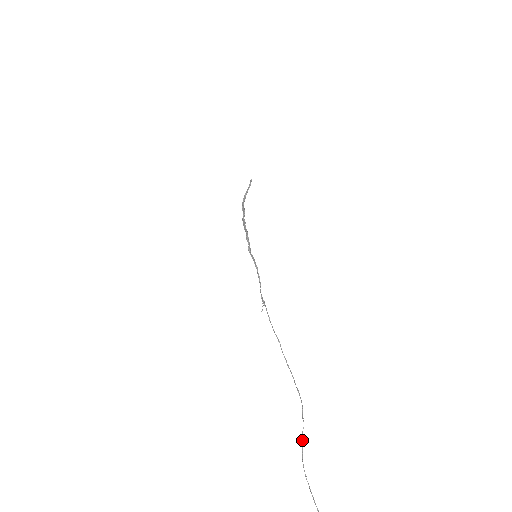
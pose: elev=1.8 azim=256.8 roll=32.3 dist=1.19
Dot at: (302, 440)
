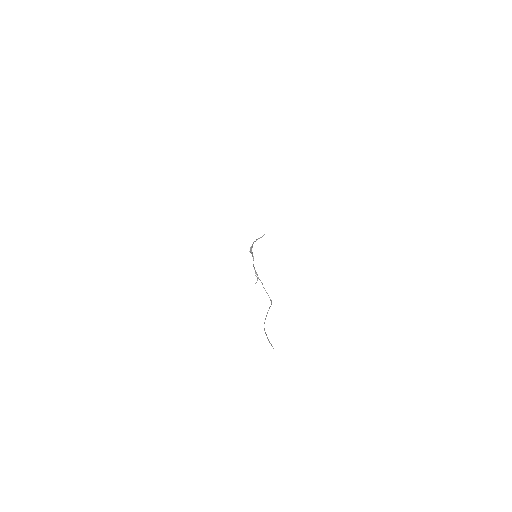
Dot at: (266, 316)
